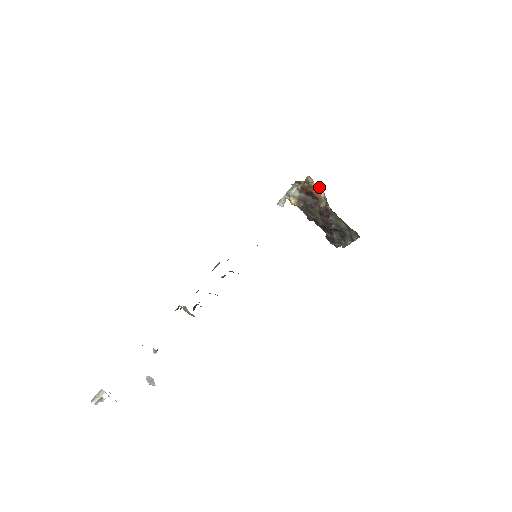
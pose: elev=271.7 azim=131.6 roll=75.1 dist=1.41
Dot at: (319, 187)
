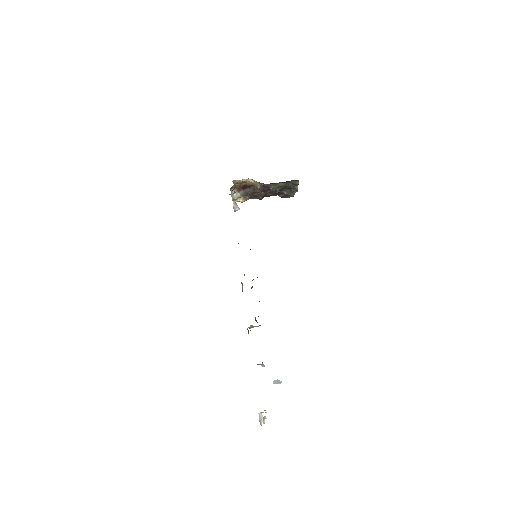
Dot at: (245, 180)
